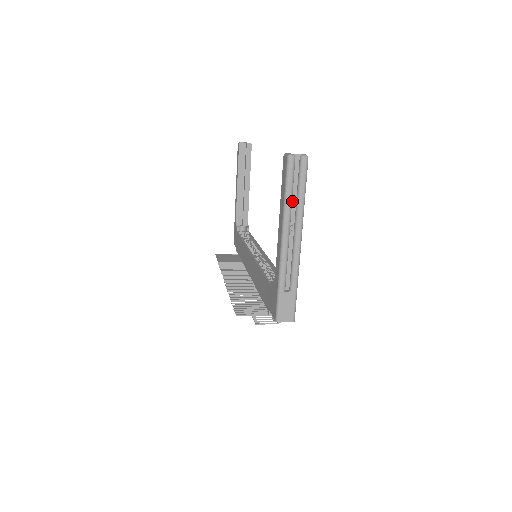
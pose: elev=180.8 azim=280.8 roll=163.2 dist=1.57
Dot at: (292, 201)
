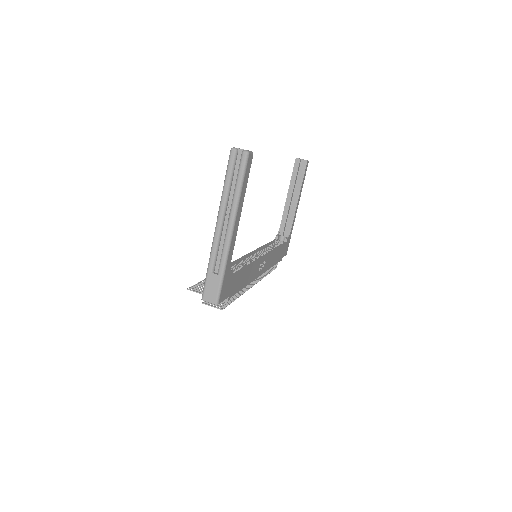
Dot at: (231, 191)
